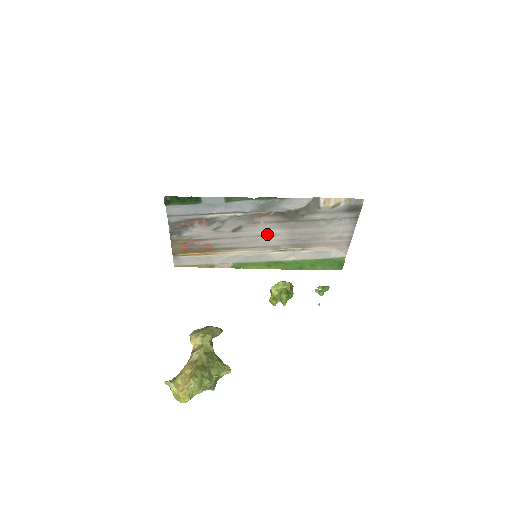
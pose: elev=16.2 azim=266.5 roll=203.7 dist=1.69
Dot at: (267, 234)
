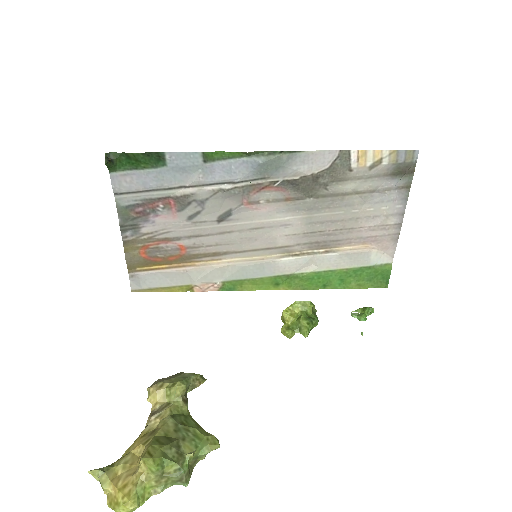
Dot at: (271, 224)
